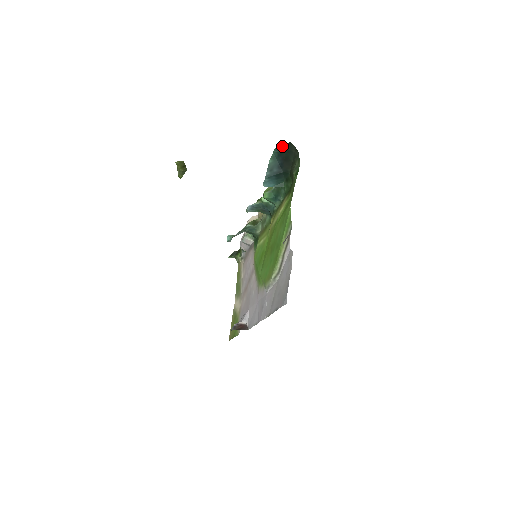
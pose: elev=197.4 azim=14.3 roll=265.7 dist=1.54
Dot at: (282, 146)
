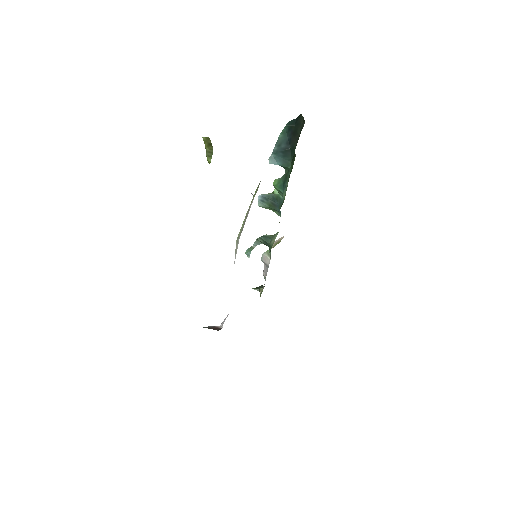
Dot at: (294, 119)
